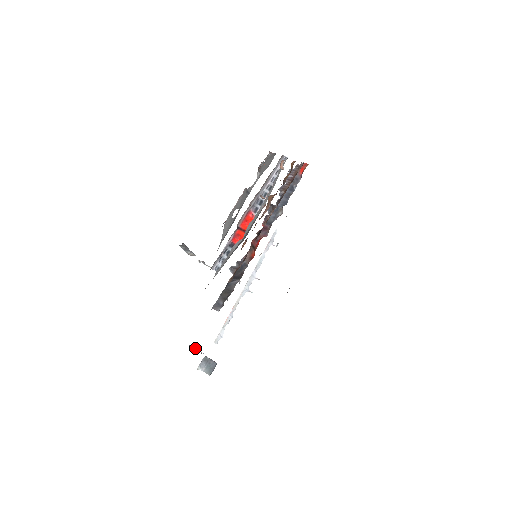
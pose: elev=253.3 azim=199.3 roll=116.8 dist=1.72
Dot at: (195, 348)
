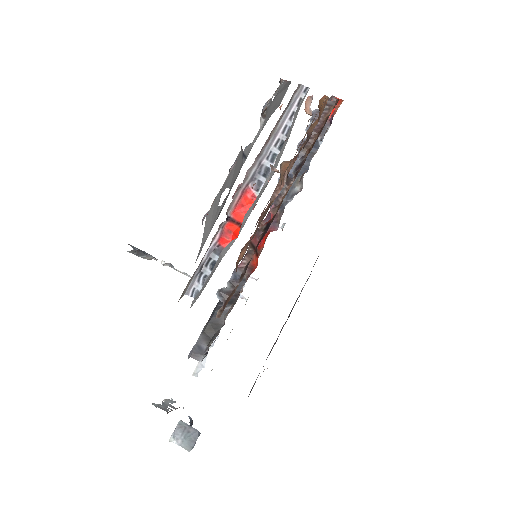
Dot at: (164, 399)
